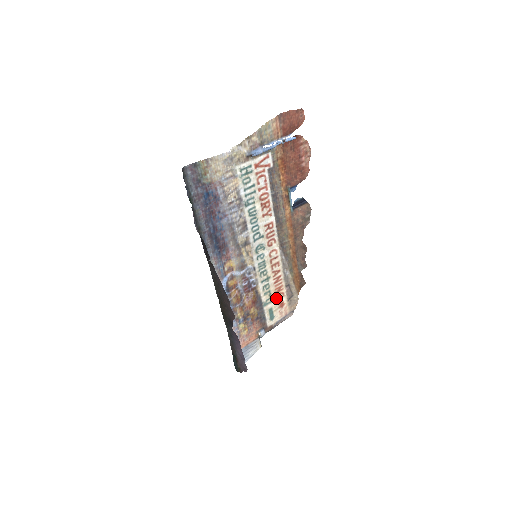
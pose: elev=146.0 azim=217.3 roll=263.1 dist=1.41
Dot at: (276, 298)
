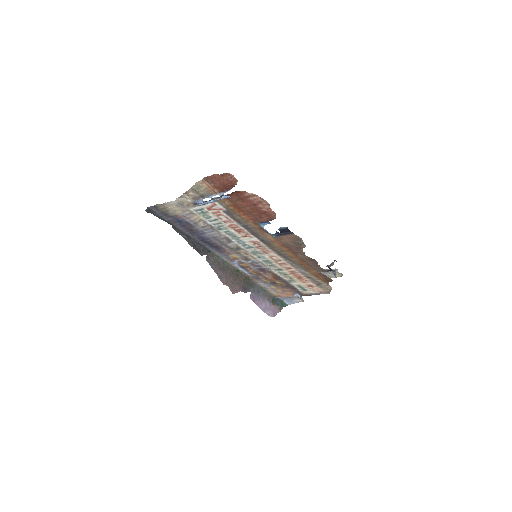
Dot at: (300, 281)
